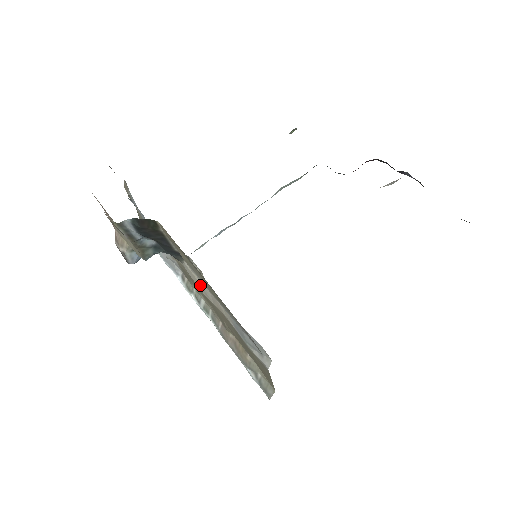
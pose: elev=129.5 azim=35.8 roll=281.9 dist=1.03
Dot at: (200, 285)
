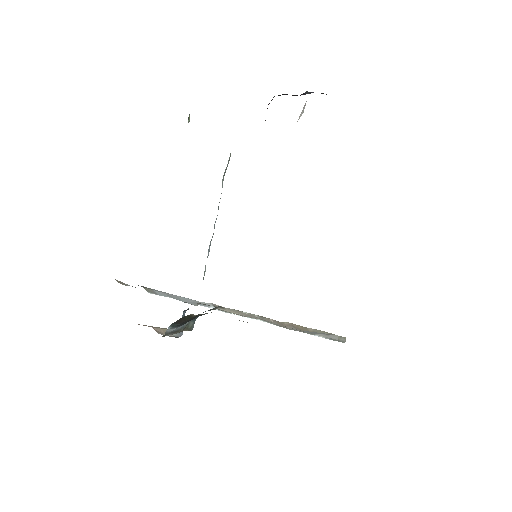
Dot at: occluded
